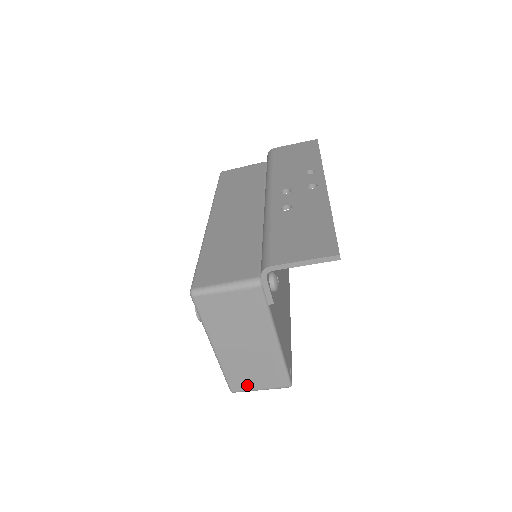
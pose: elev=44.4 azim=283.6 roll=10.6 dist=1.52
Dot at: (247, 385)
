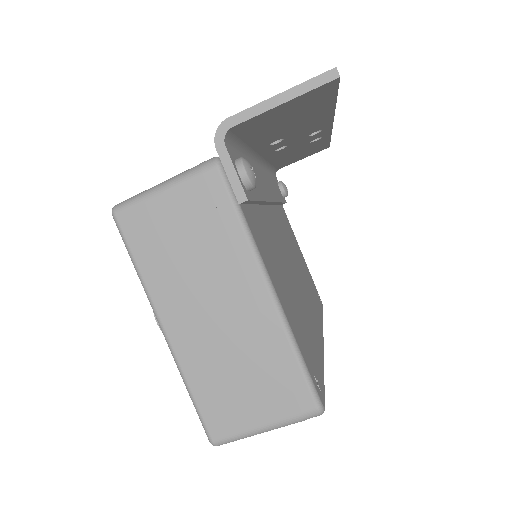
Dot at: (237, 418)
